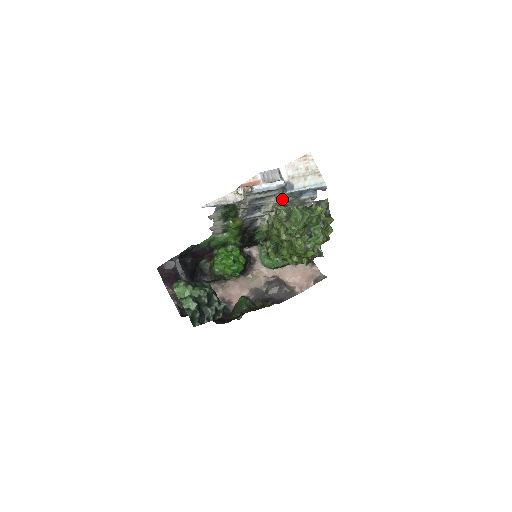
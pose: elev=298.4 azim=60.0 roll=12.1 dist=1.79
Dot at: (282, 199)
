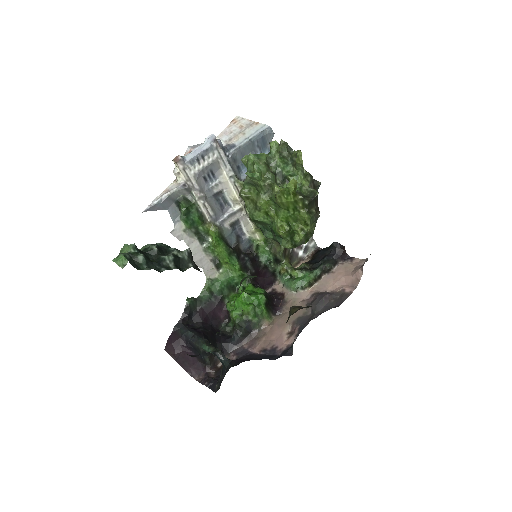
Dot at: (241, 176)
